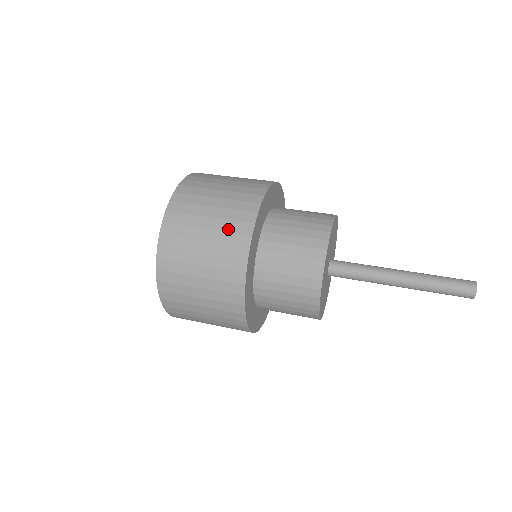
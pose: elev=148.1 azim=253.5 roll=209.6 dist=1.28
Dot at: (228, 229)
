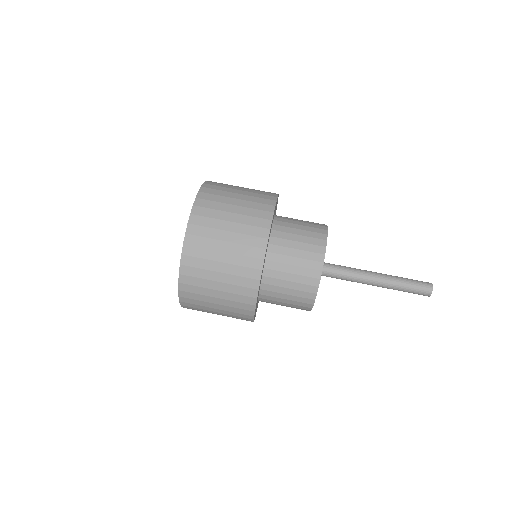
Dot at: (238, 284)
